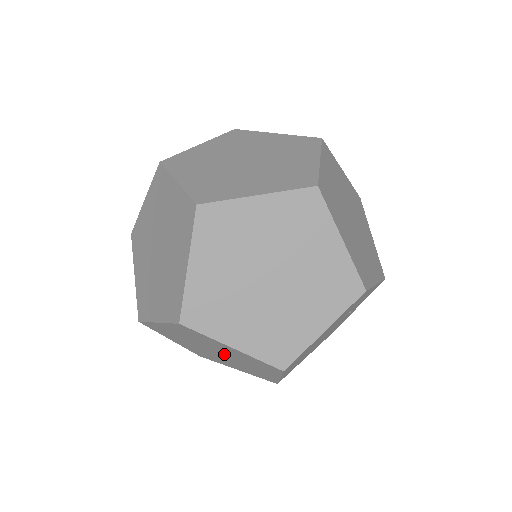
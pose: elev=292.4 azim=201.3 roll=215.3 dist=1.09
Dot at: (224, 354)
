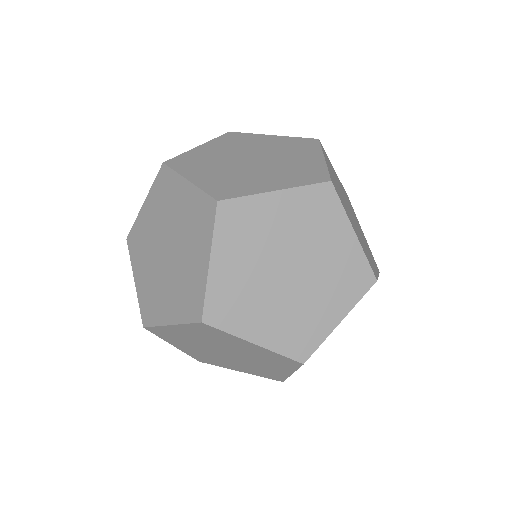
Dot at: (236, 354)
